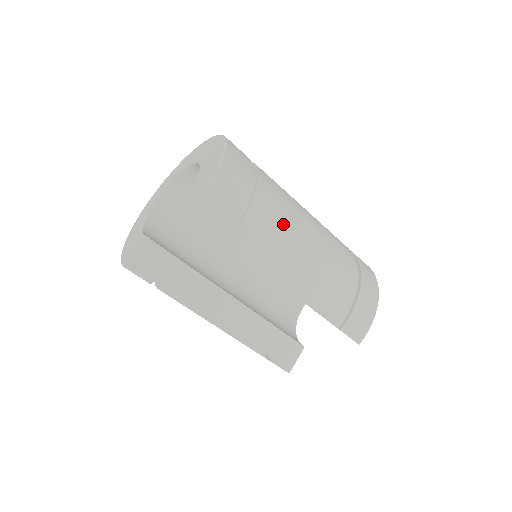
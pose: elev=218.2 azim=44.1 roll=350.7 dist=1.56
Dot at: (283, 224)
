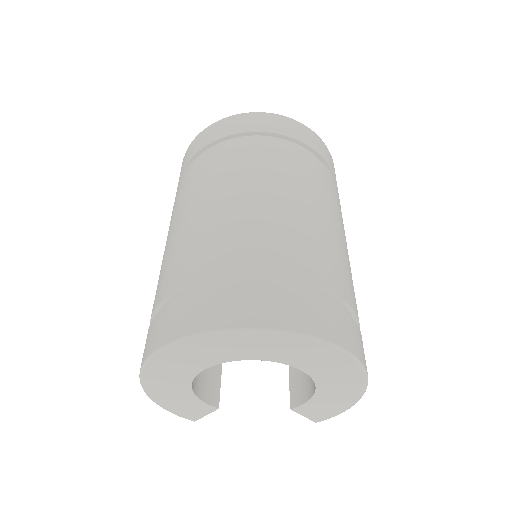
Dot at: occluded
